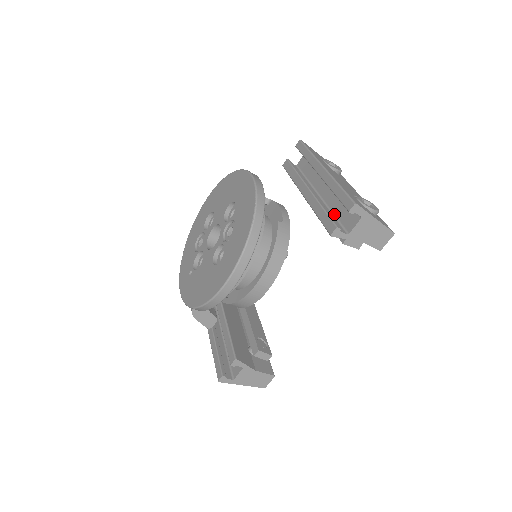
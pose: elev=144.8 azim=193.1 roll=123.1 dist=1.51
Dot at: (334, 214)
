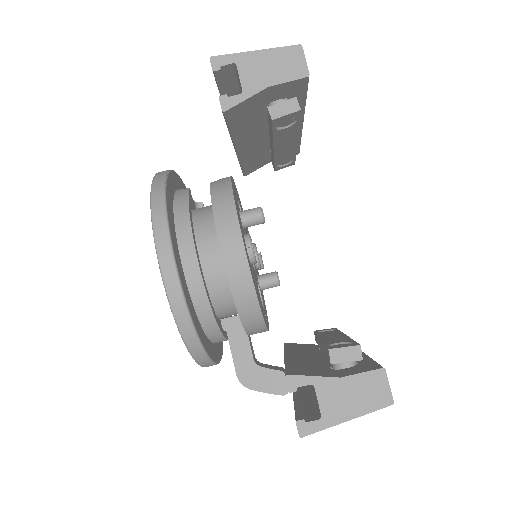
Dot at: occluded
